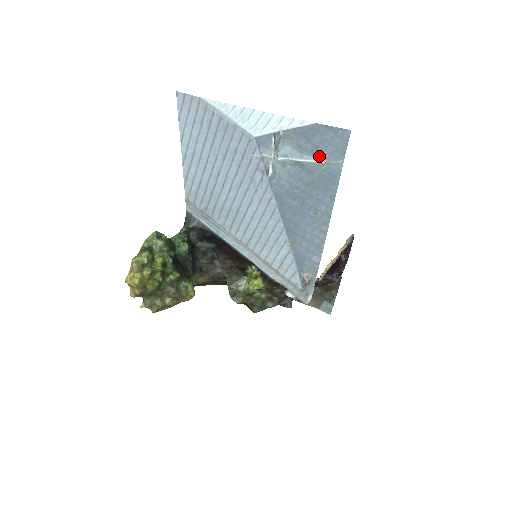
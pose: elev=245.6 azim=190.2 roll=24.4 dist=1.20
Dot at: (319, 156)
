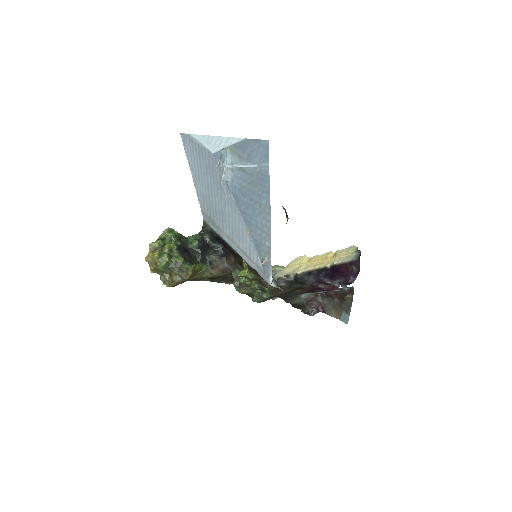
Dot at: (253, 162)
